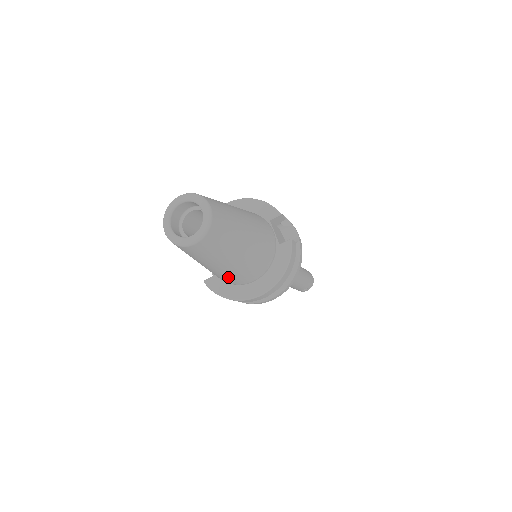
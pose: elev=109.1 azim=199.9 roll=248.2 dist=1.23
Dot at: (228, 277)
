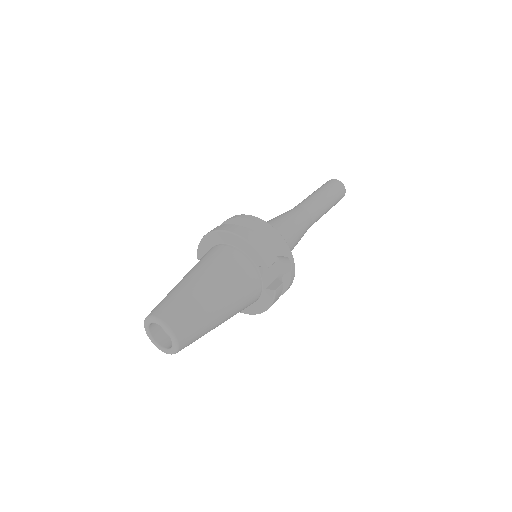
Dot at: occluded
